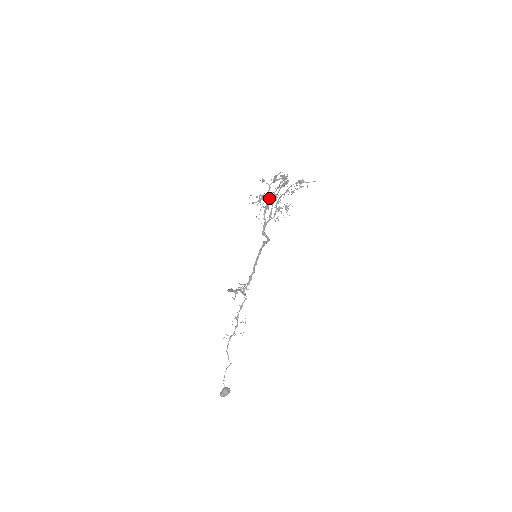
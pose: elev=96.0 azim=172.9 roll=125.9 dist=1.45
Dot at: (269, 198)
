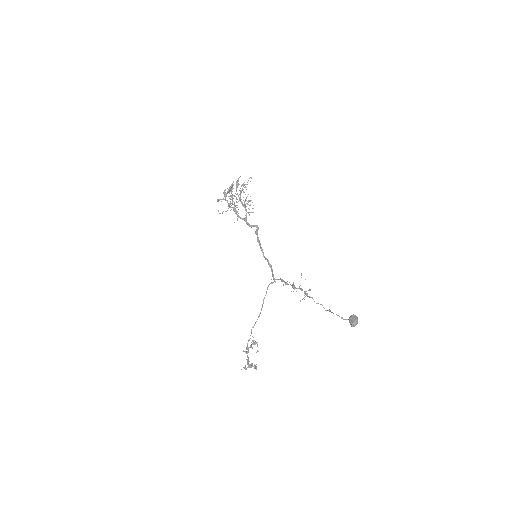
Dot at: occluded
